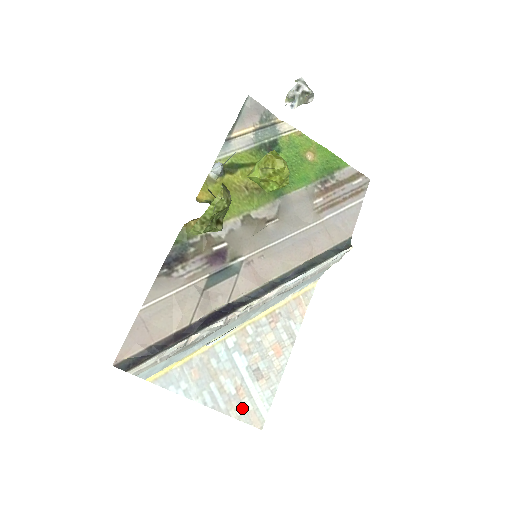
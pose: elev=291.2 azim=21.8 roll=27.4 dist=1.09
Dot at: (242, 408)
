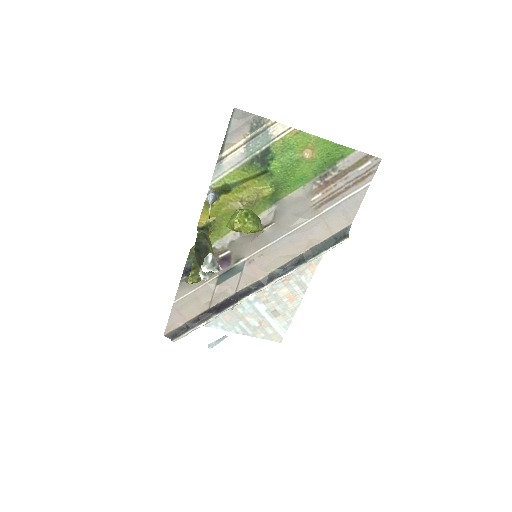
Dot at: (265, 333)
